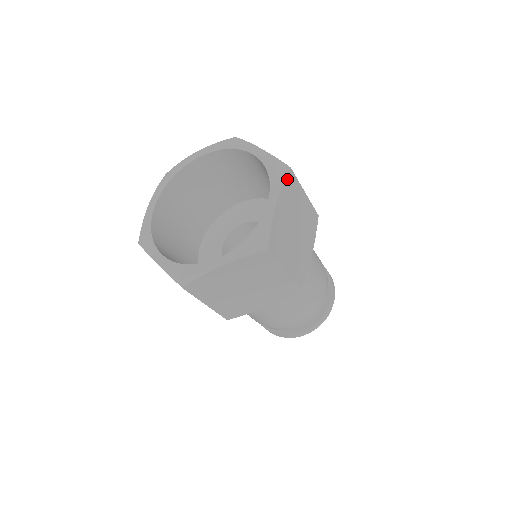
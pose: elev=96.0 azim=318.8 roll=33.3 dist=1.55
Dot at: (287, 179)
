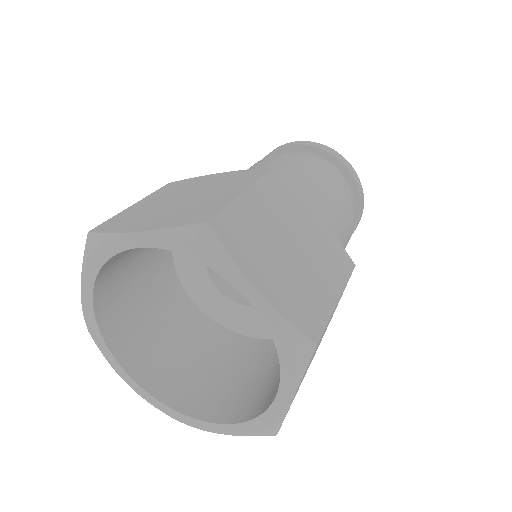
Dot at: (309, 361)
